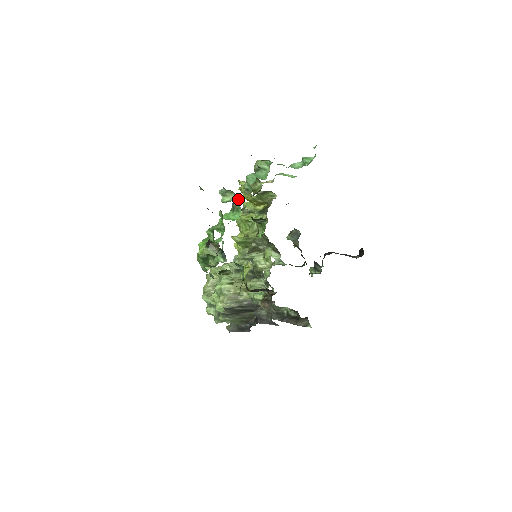
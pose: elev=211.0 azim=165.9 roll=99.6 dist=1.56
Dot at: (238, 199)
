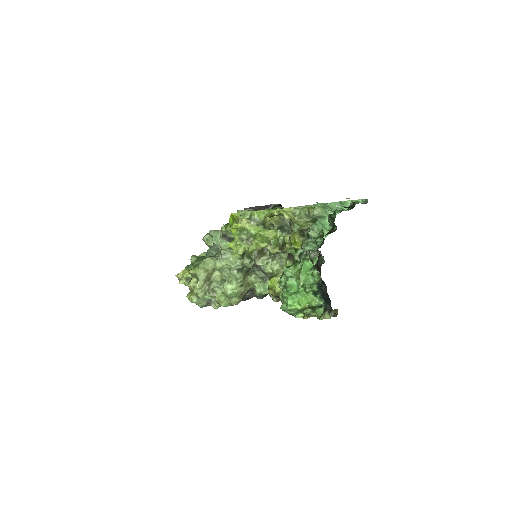
Dot at: (321, 255)
